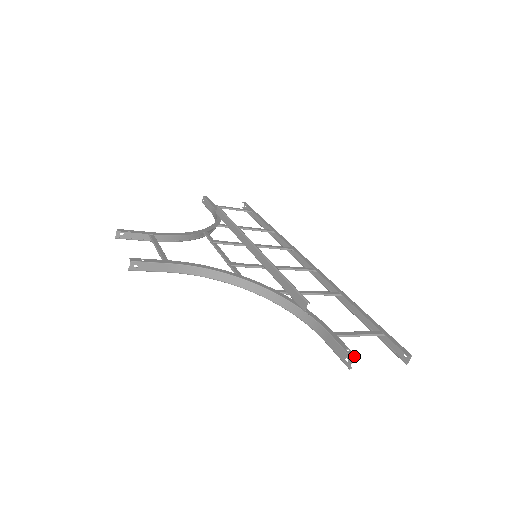
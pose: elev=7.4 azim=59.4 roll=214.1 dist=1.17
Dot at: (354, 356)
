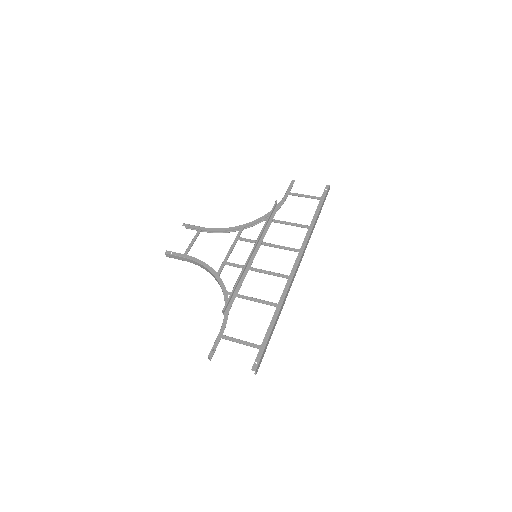
Dot at: (211, 355)
